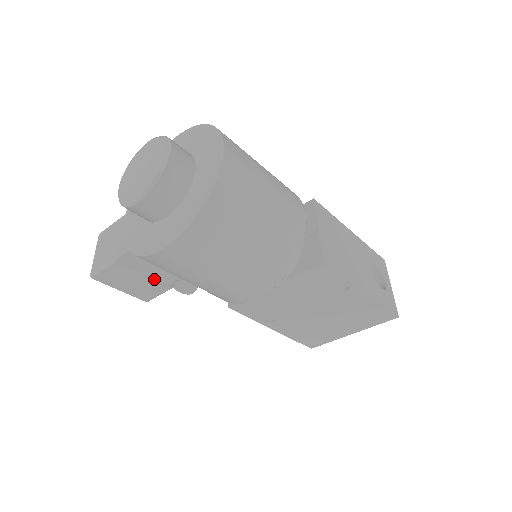
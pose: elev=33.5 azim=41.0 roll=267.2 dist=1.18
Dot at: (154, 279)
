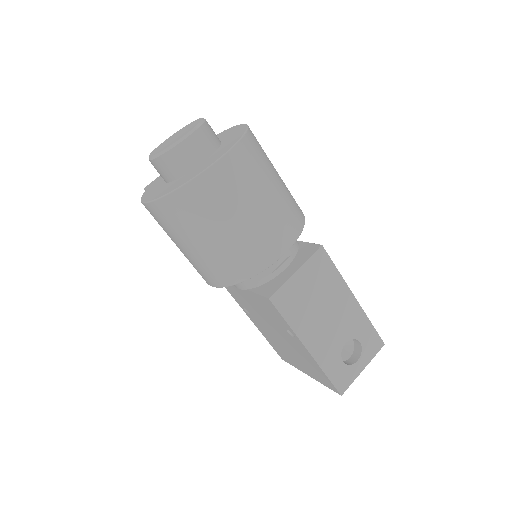
Dot at: occluded
